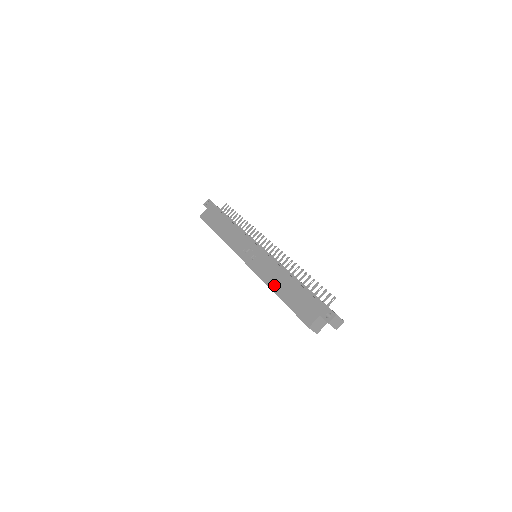
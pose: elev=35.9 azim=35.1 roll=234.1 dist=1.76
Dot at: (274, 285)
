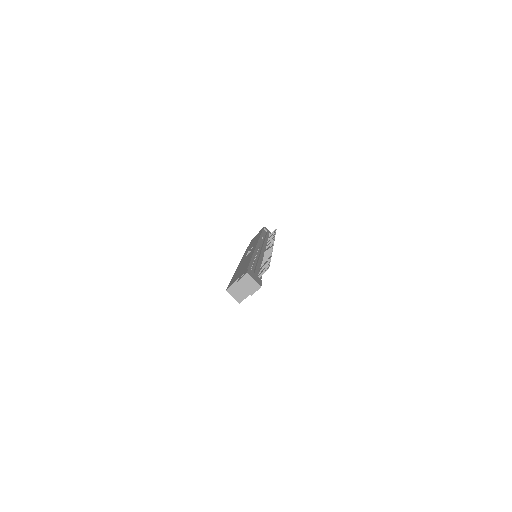
Dot at: (239, 267)
